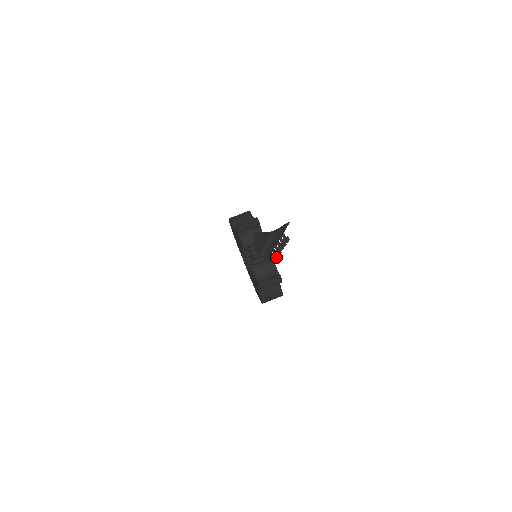
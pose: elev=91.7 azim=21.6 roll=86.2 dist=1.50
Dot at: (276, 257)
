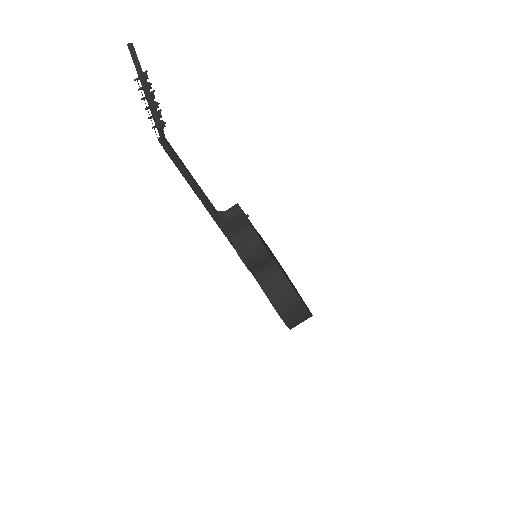
Dot at: (158, 113)
